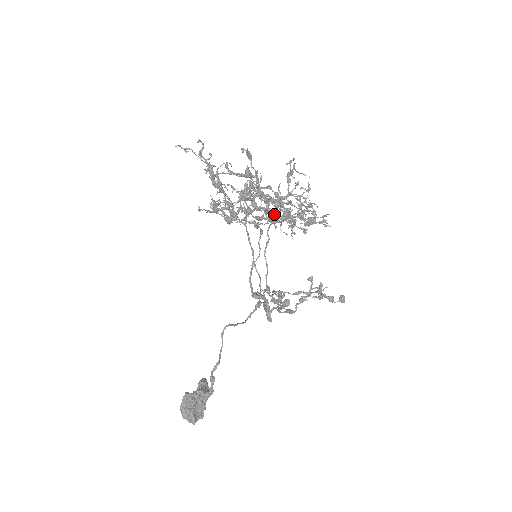
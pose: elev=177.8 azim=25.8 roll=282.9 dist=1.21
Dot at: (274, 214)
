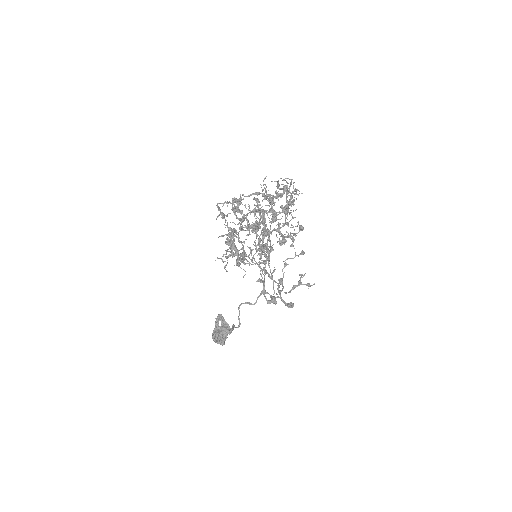
Dot at: occluded
